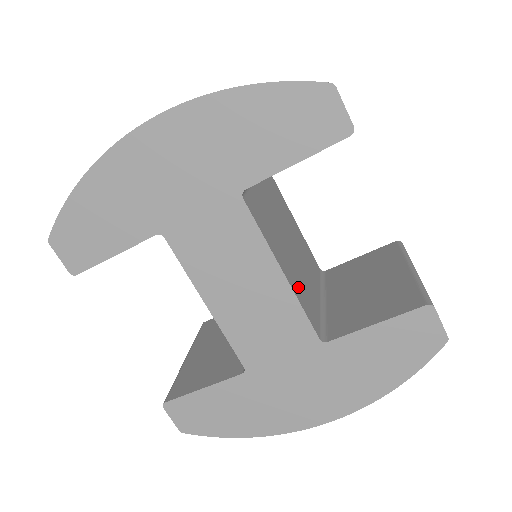
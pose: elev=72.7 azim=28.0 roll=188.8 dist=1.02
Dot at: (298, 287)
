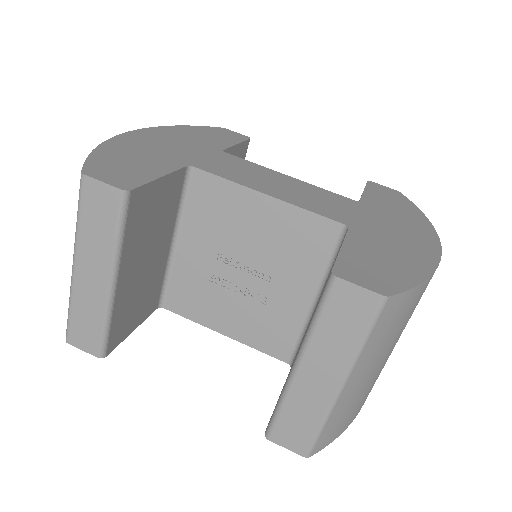
Dot at: occluded
